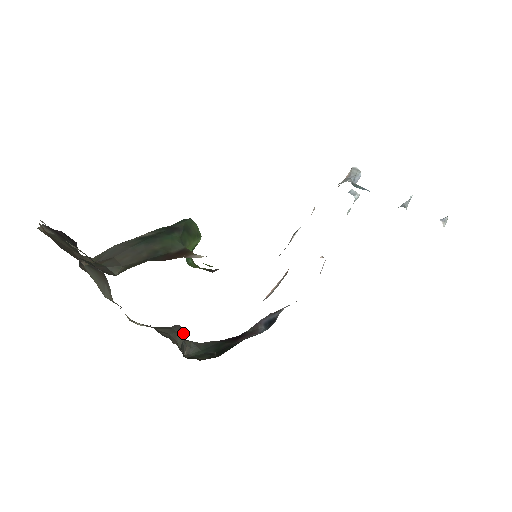
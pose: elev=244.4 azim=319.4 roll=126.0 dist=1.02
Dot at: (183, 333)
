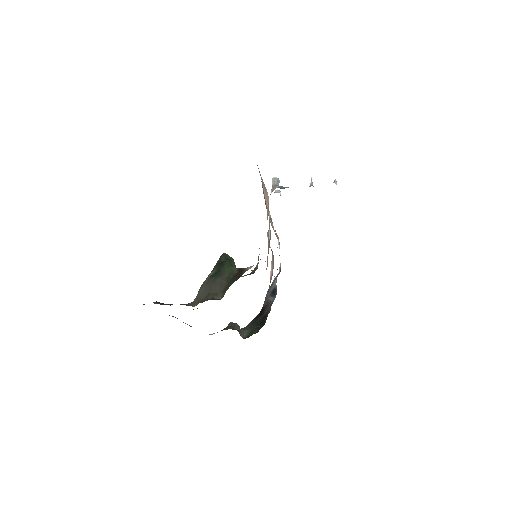
Dot at: (237, 325)
